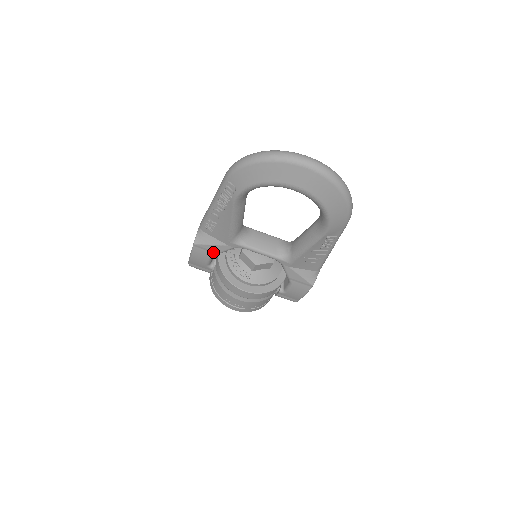
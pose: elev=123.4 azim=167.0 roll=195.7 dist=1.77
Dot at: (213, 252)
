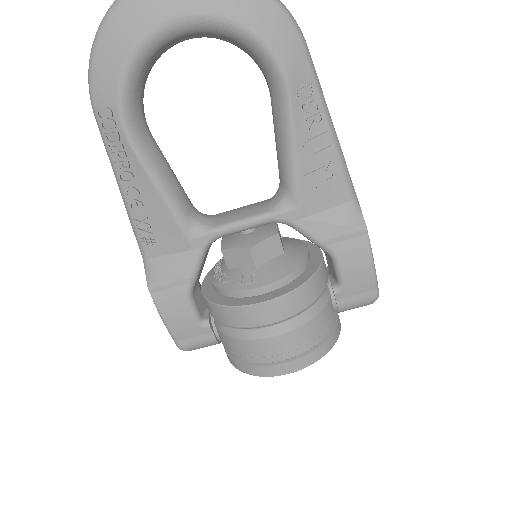
Dot at: (183, 283)
